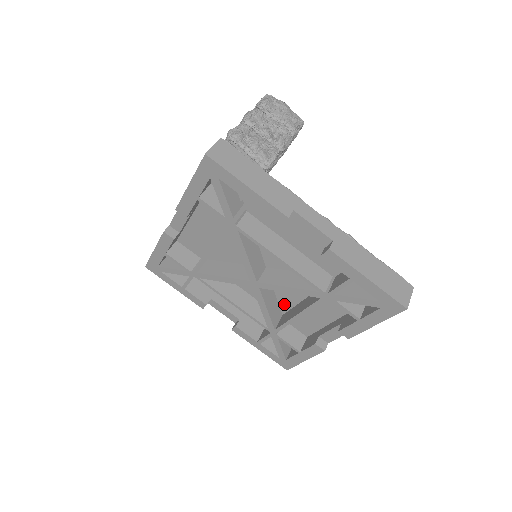
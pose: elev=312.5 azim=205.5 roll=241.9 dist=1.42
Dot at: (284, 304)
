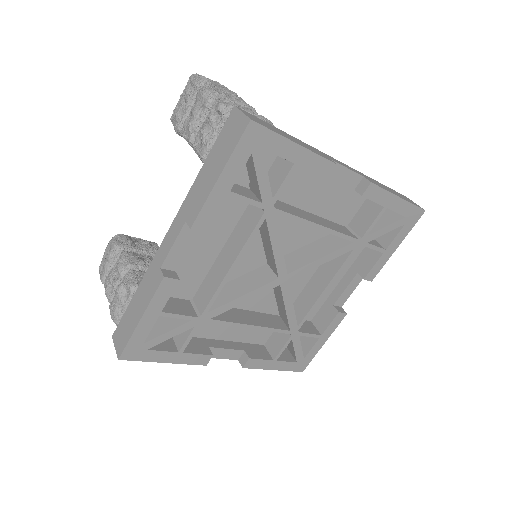
Dot at: occluded
